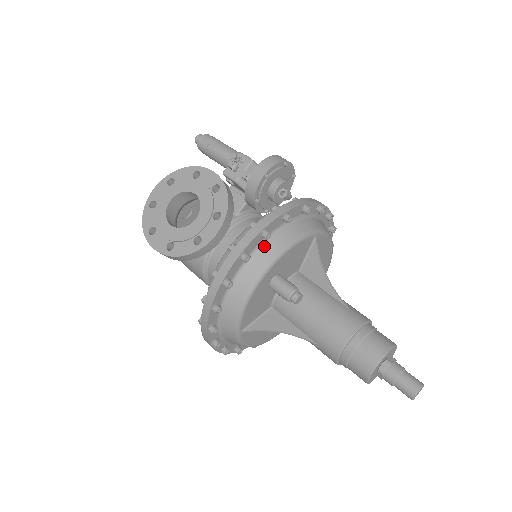
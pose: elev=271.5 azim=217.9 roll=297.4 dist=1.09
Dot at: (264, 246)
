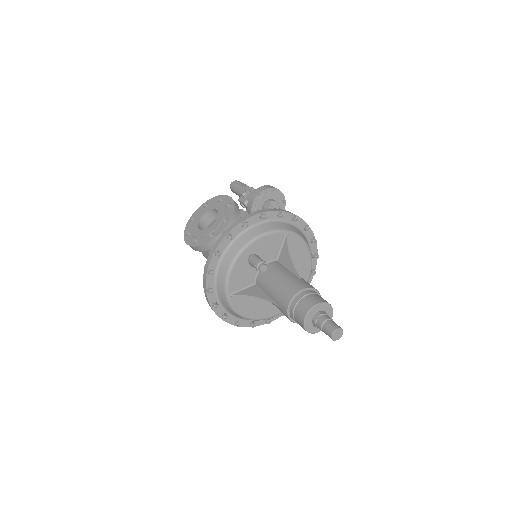
Dot at: (245, 233)
